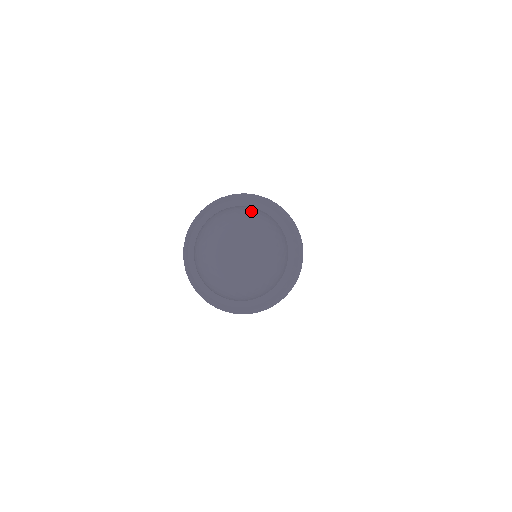
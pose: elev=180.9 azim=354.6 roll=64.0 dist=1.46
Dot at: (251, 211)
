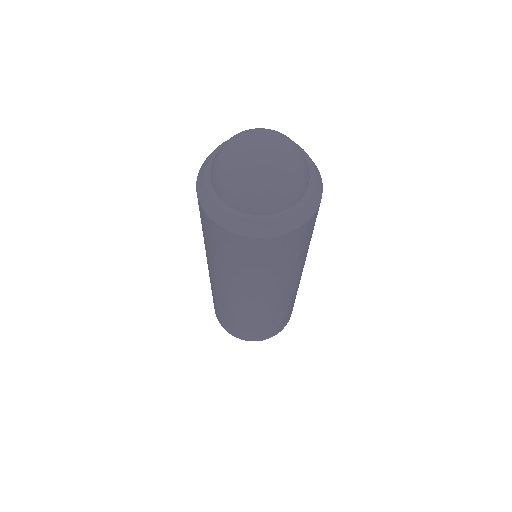
Dot at: occluded
